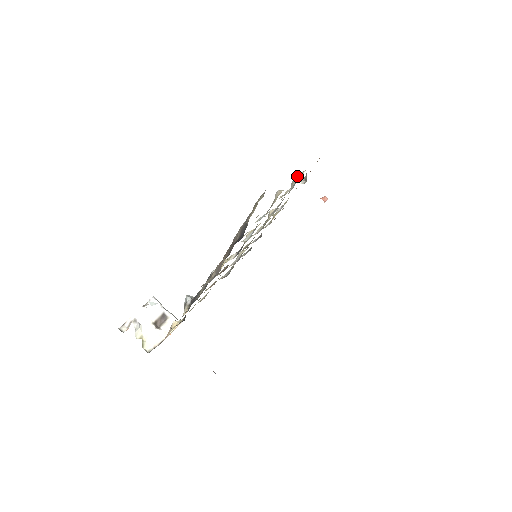
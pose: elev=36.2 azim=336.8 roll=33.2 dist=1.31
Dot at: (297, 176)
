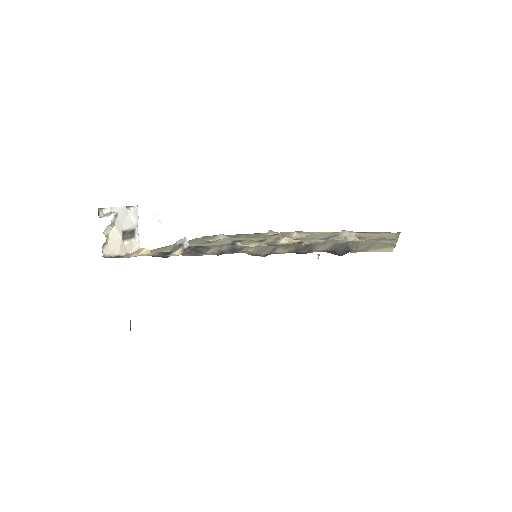
Dot at: (349, 231)
